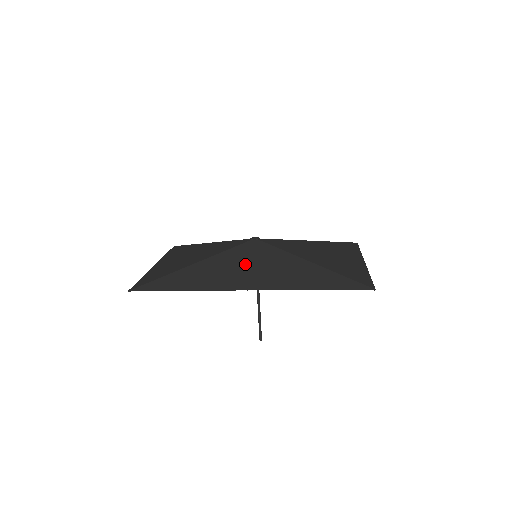
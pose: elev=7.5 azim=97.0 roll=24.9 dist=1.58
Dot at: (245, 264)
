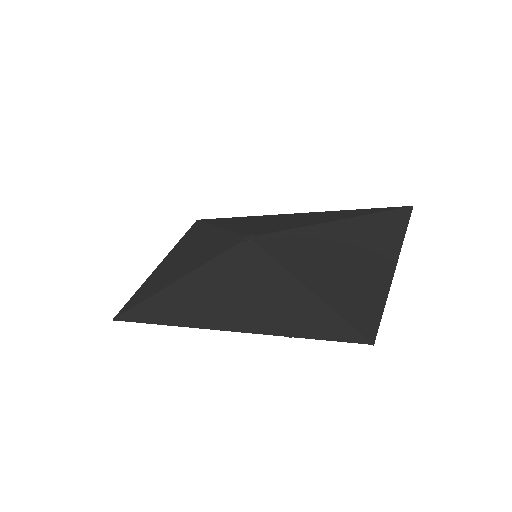
Dot at: (227, 284)
